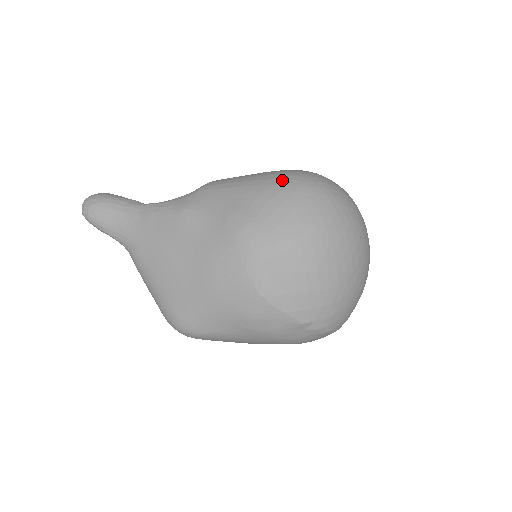
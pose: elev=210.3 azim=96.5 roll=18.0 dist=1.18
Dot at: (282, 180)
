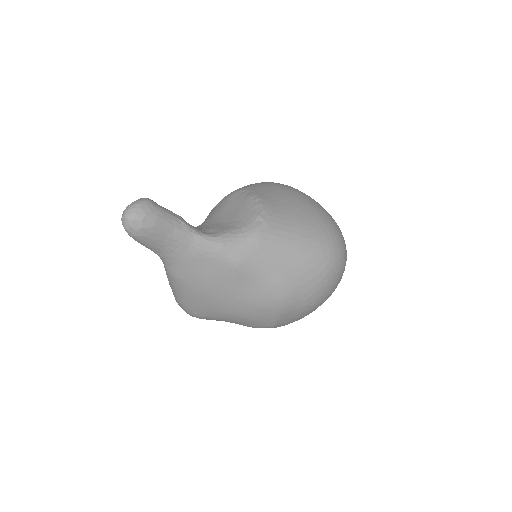
Dot at: (322, 260)
